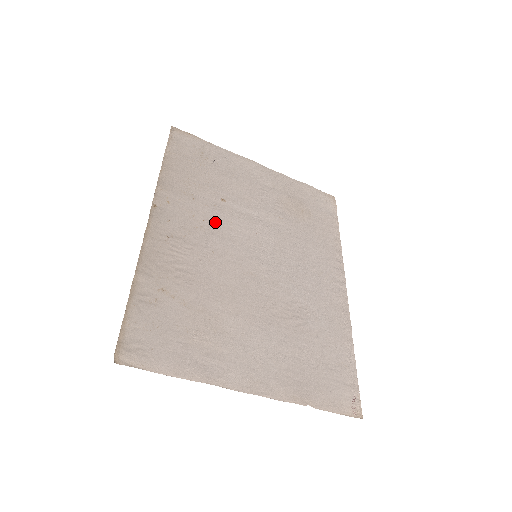
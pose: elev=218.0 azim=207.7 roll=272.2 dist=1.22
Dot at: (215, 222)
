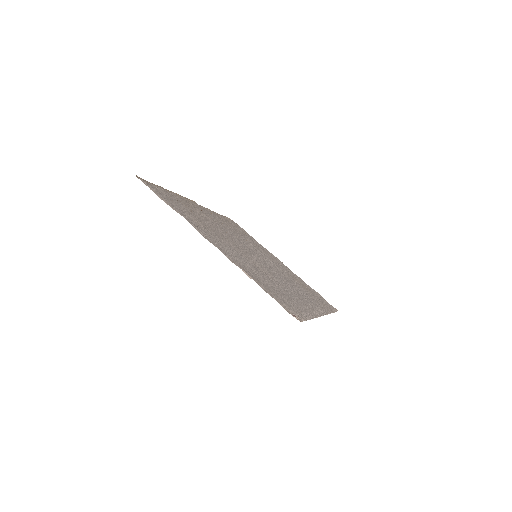
Dot at: (236, 235)
